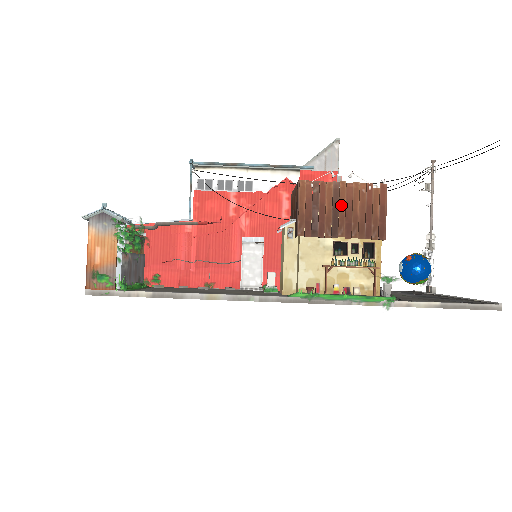
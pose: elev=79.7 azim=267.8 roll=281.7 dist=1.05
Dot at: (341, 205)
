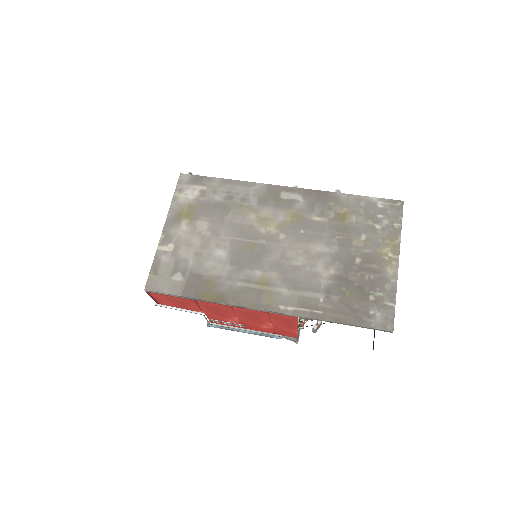
Dot at: occluded
